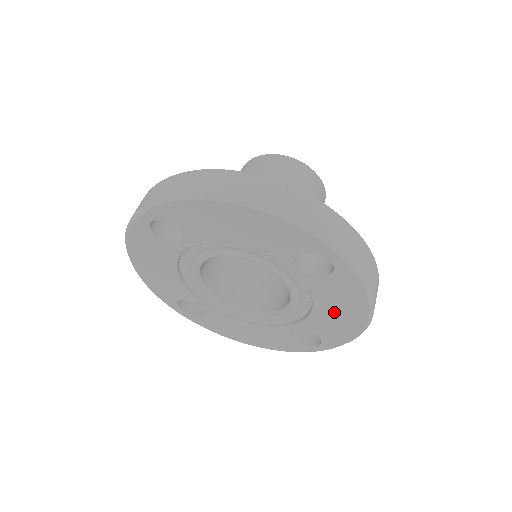
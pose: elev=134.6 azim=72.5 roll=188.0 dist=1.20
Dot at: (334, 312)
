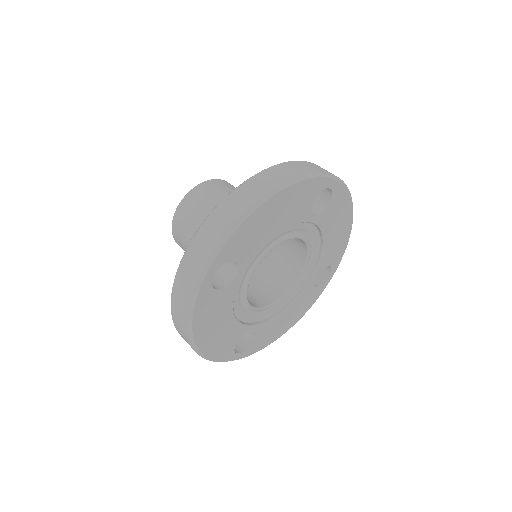
Dot at: (335, 232)
